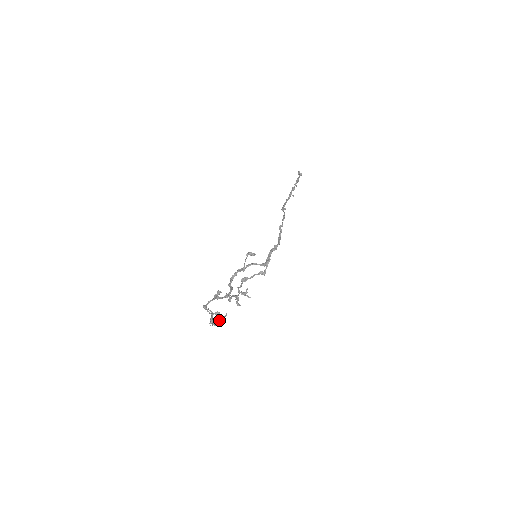
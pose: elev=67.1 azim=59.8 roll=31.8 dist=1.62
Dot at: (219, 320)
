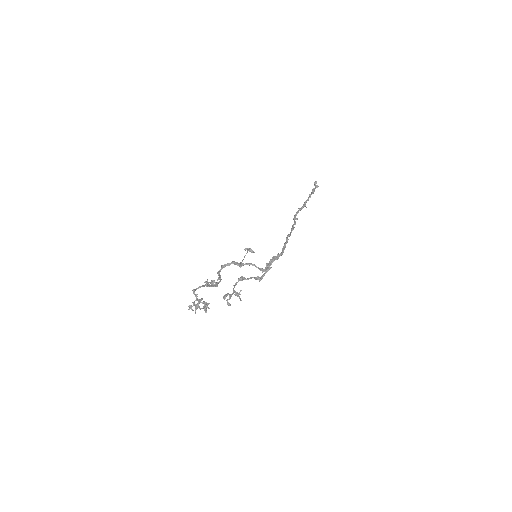
Dot at: (199, 307)
